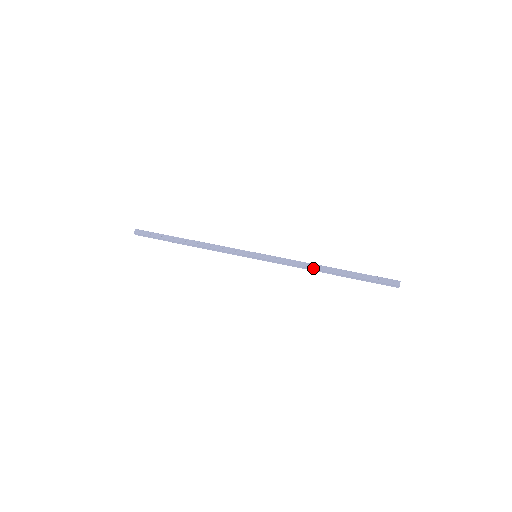
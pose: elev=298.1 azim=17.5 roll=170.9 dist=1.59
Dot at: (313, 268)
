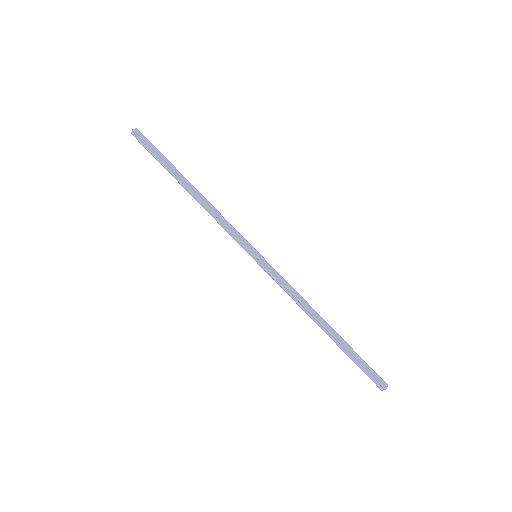
Dot at: (310, 311)
